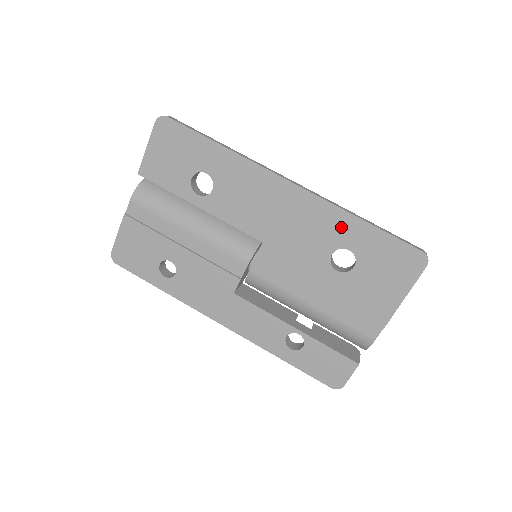
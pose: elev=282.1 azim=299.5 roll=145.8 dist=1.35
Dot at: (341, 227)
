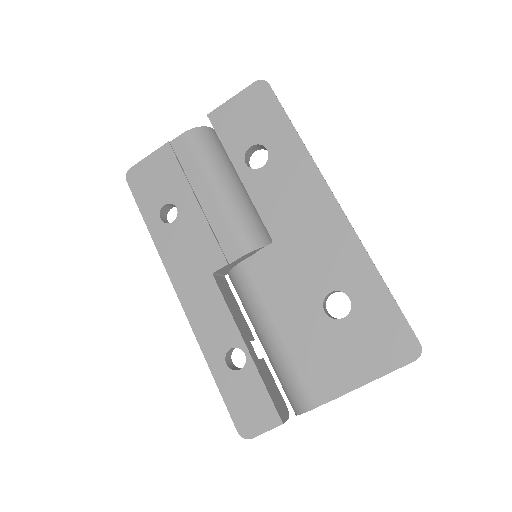
Dot at: (356, 271)
